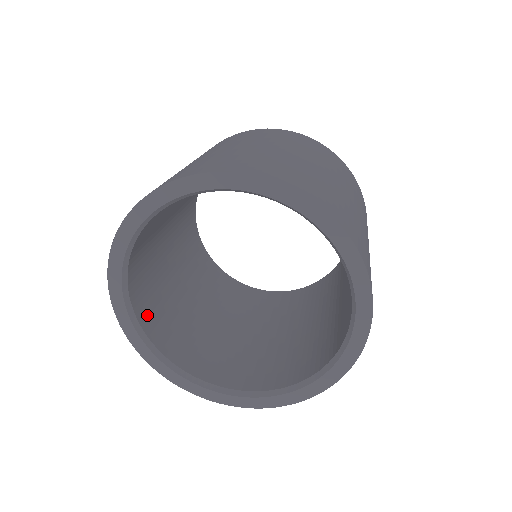
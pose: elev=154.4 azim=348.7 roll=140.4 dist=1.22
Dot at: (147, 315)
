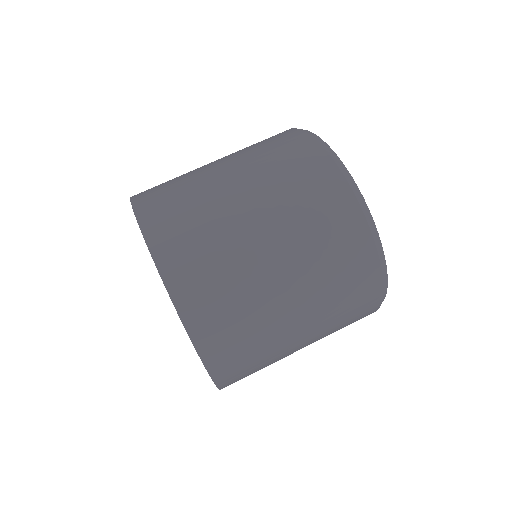
Dot at: occluded
